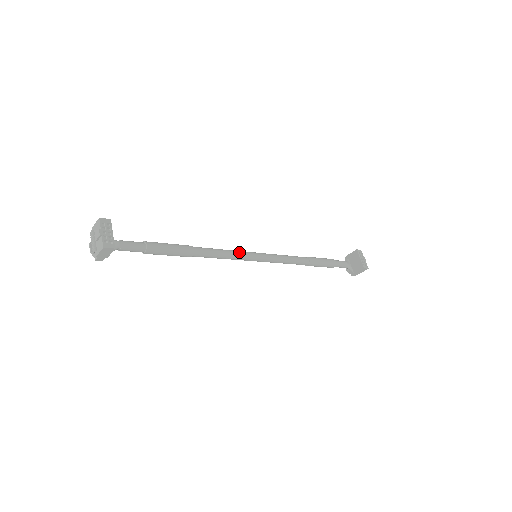
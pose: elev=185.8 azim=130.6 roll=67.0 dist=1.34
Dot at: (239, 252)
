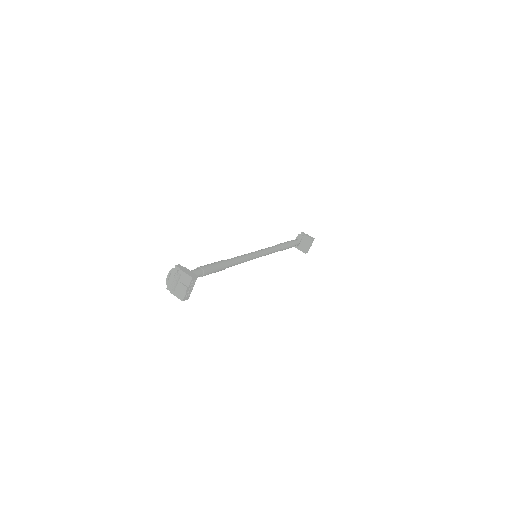
Dot at: (249, 259)
